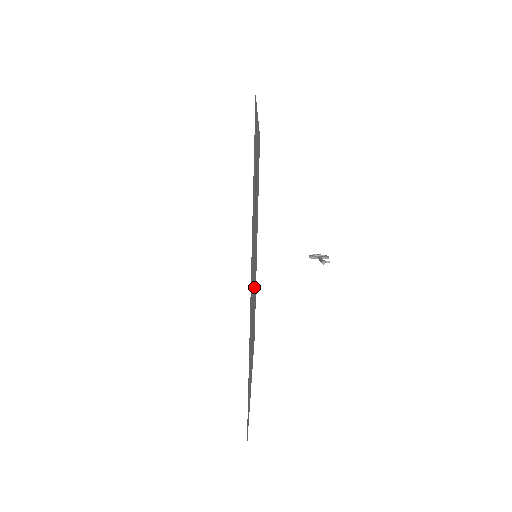
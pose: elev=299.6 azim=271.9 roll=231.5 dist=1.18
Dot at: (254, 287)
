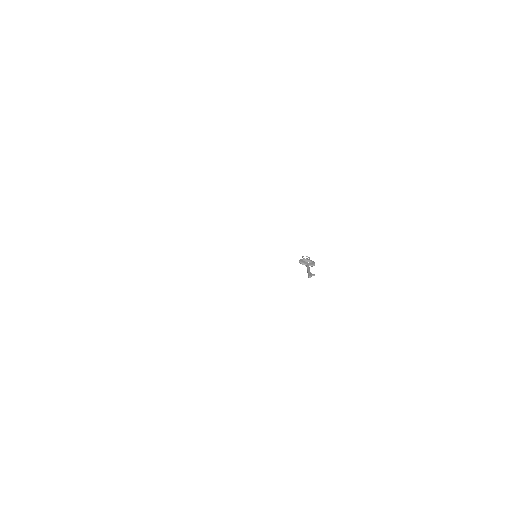
Dot at: occluded
